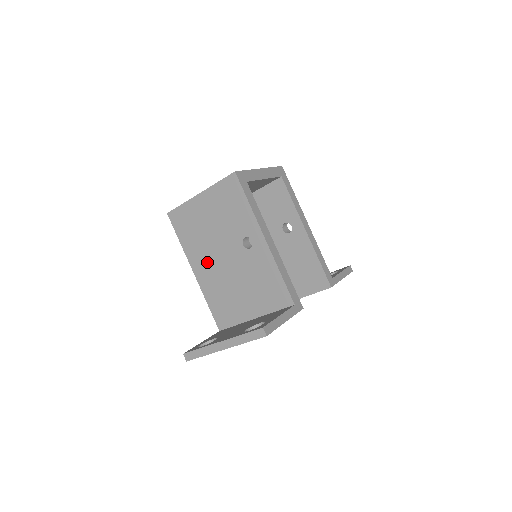
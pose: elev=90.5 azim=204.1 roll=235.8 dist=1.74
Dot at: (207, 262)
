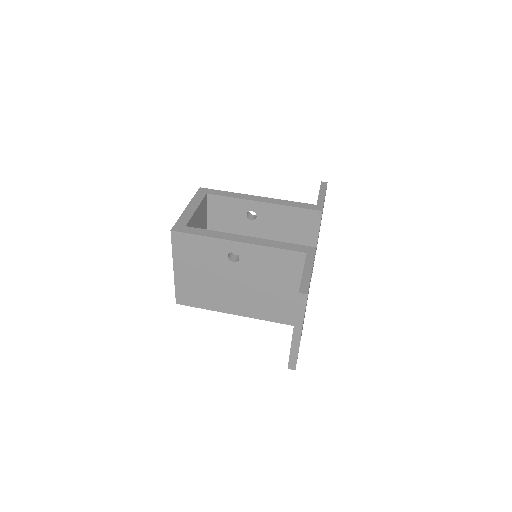
Dot at: (232, 299)
